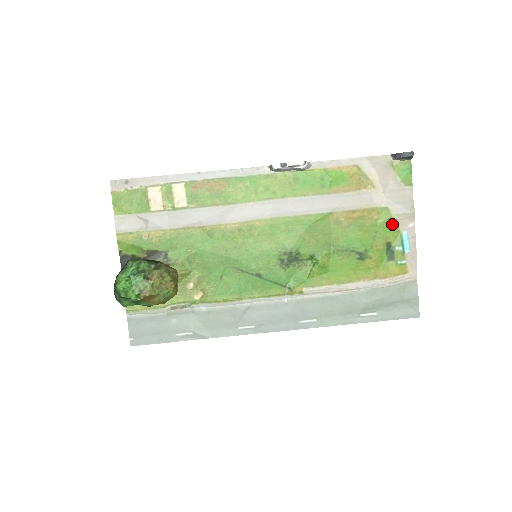
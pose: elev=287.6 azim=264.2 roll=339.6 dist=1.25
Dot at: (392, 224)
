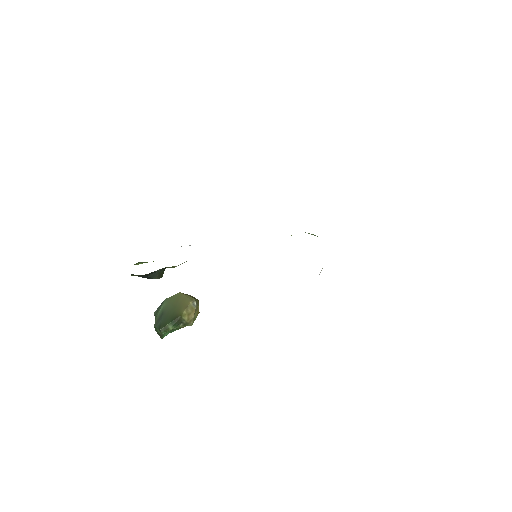
Dot at: occluded
